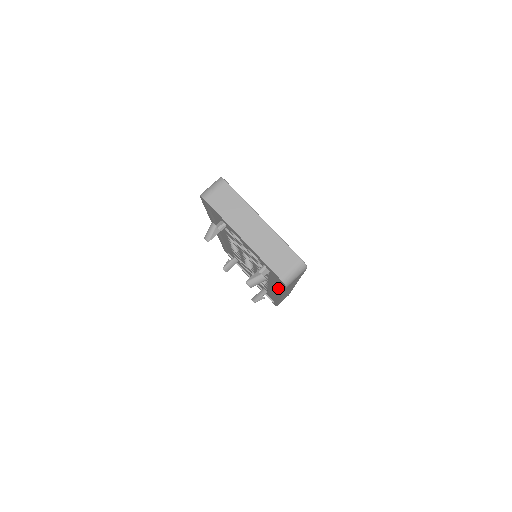
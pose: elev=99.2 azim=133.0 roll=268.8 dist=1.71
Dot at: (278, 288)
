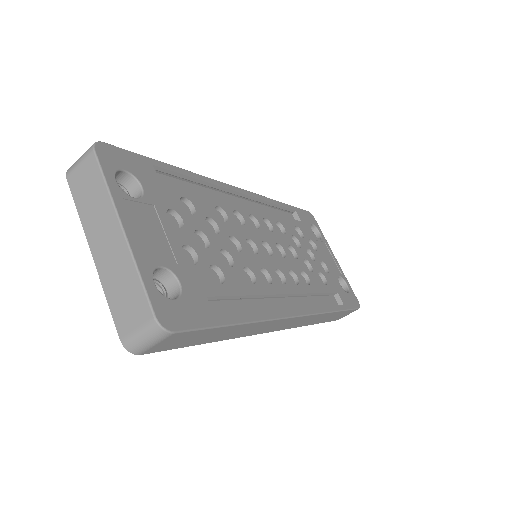
Dot at: occluded
